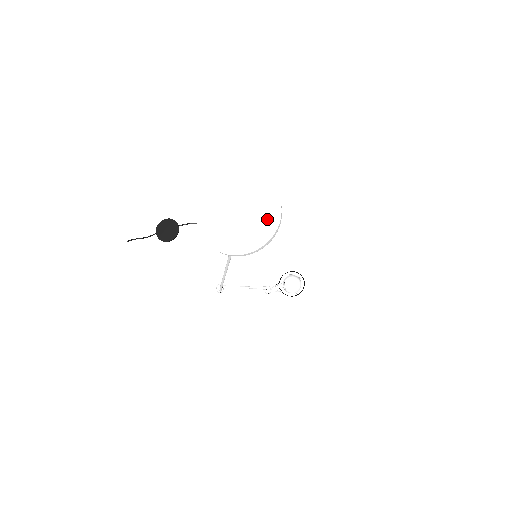
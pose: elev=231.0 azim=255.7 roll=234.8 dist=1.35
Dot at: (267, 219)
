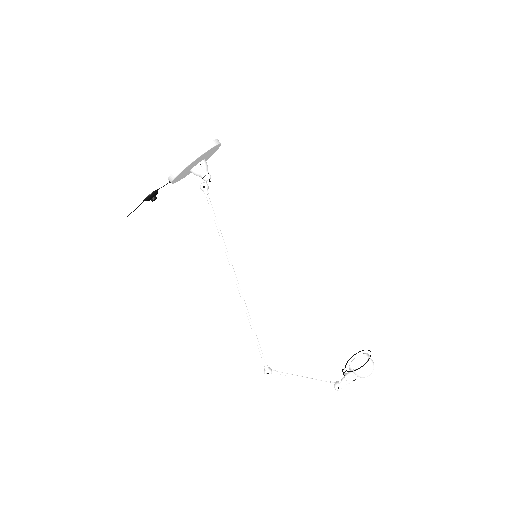
Dot at: occluded
